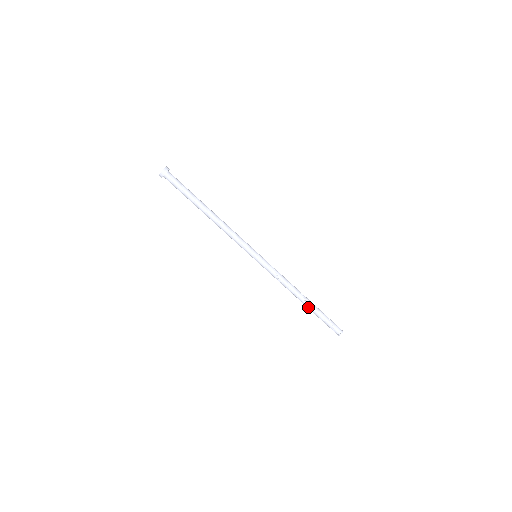
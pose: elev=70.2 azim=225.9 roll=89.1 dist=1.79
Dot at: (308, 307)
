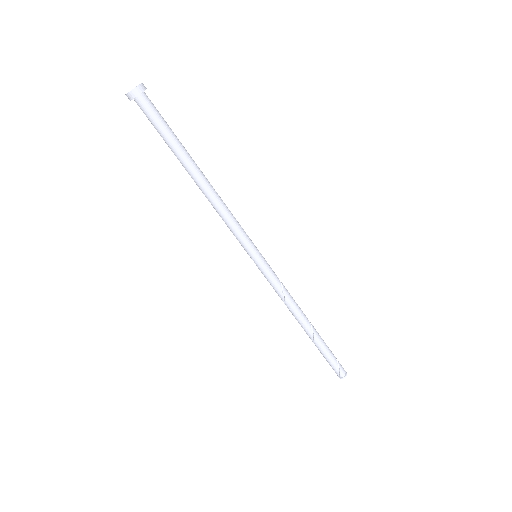
Dot at: (314, 337)
